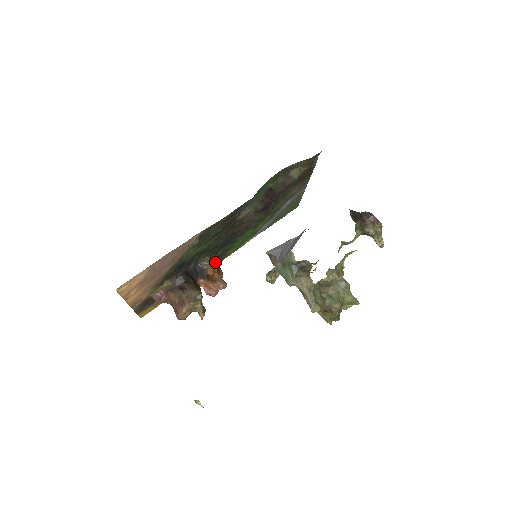
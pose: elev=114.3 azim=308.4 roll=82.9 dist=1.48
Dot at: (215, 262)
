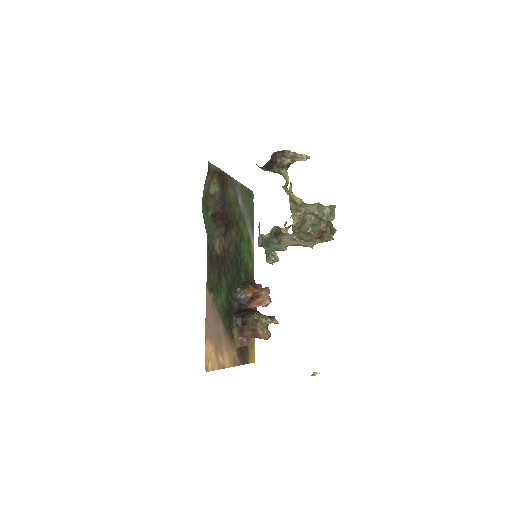
Dot at: (245, 286)
